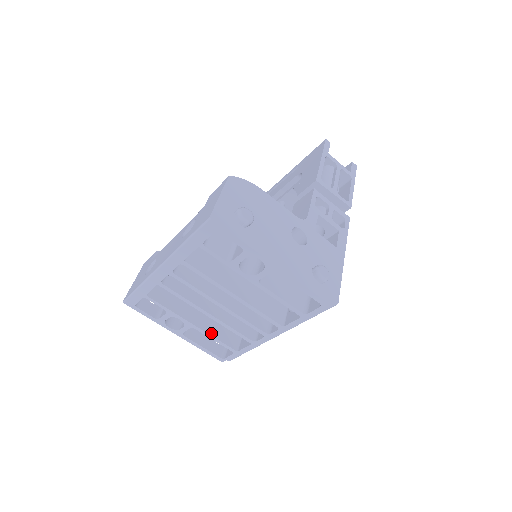
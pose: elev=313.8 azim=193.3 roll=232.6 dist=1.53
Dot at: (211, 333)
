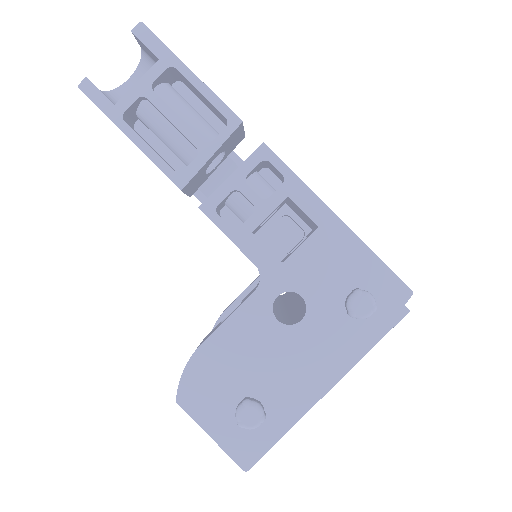
Dot at: occluded
